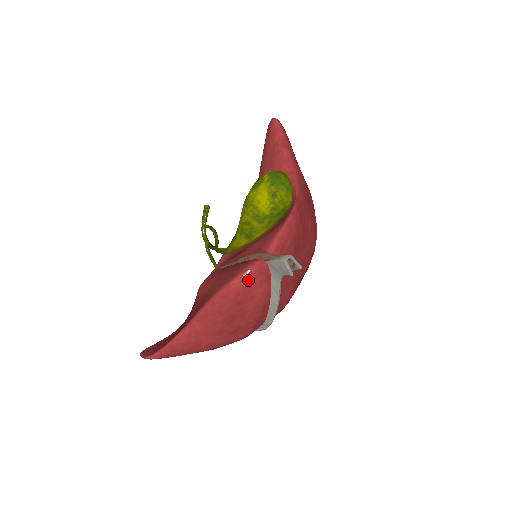
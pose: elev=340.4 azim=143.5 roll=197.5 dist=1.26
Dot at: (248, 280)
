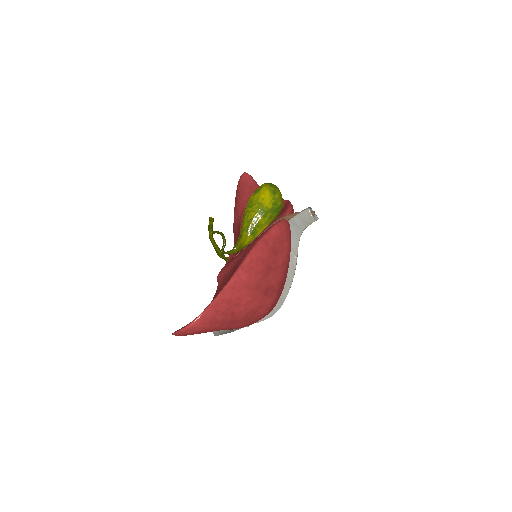
Dot at: (281, 230)
